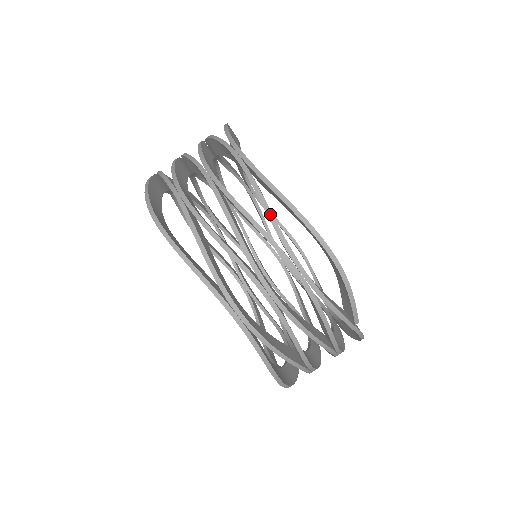
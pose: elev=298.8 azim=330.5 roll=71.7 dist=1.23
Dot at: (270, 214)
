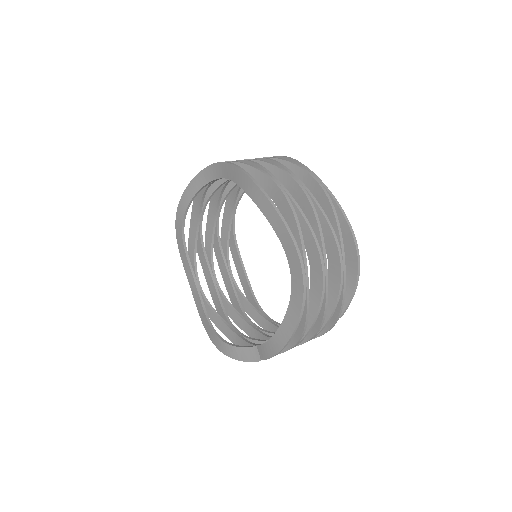
Dot at: (338, 222)
